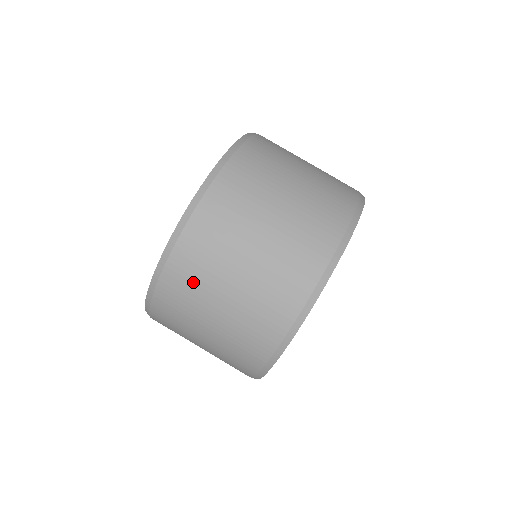
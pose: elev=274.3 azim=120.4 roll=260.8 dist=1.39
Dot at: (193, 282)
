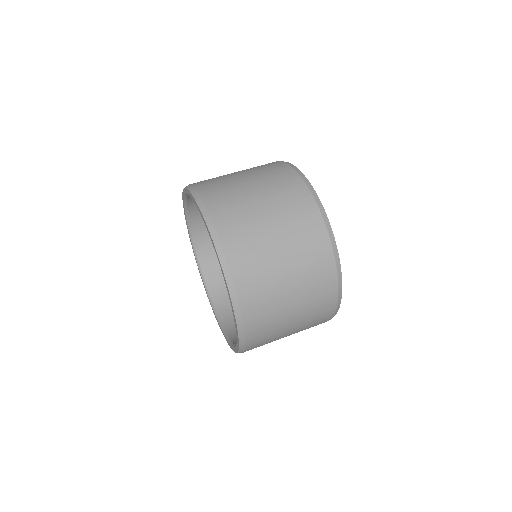
Dot at: (265, 307)
